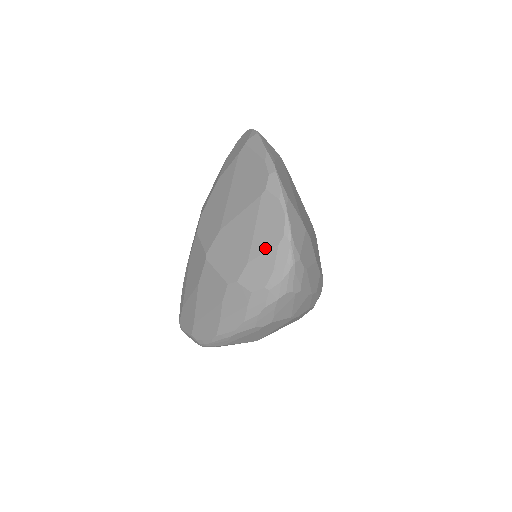
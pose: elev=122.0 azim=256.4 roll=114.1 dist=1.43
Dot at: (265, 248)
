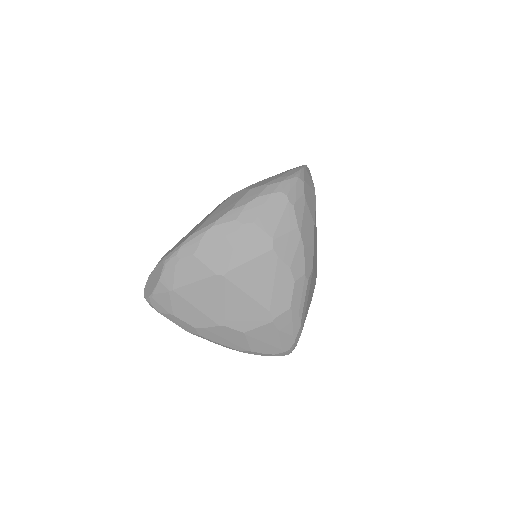
Dot at: (278, 174)
